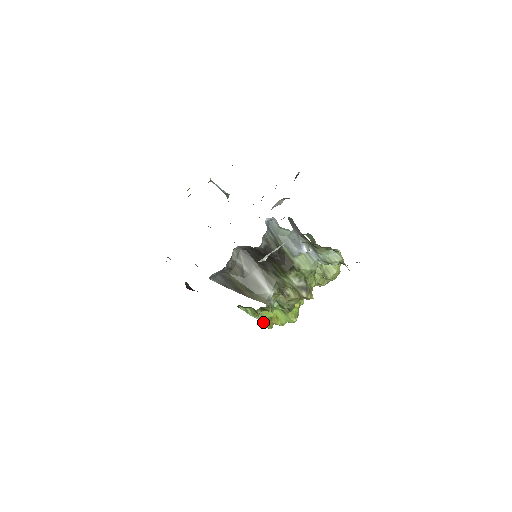
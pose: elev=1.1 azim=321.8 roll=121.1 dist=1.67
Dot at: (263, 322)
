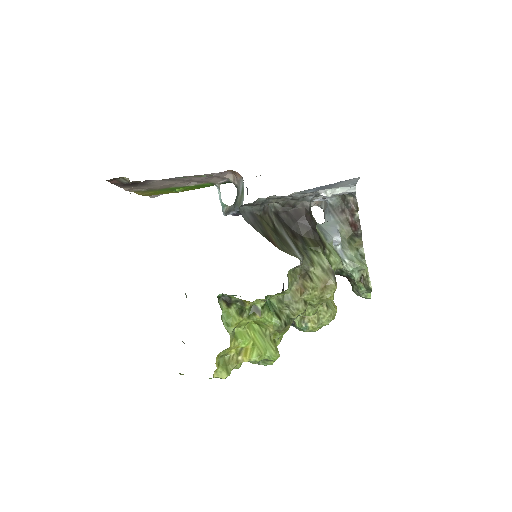
Dot at: (220, 360)
